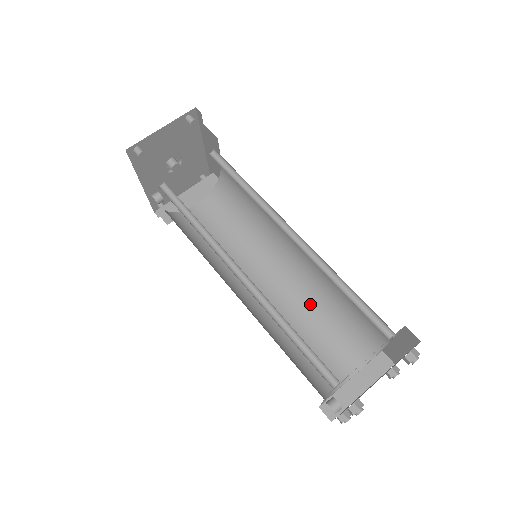
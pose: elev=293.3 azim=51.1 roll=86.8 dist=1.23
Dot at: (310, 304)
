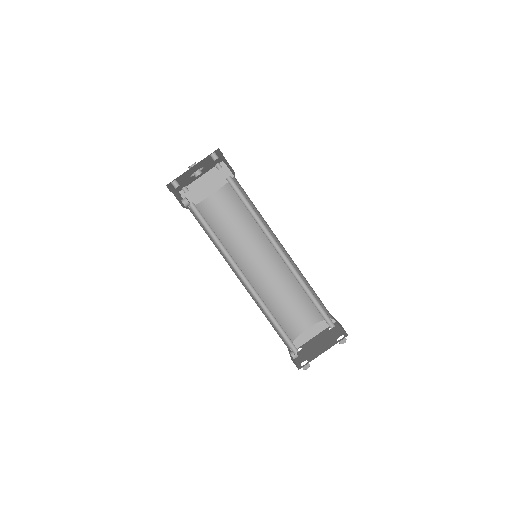
Dot at: (289, 281)
